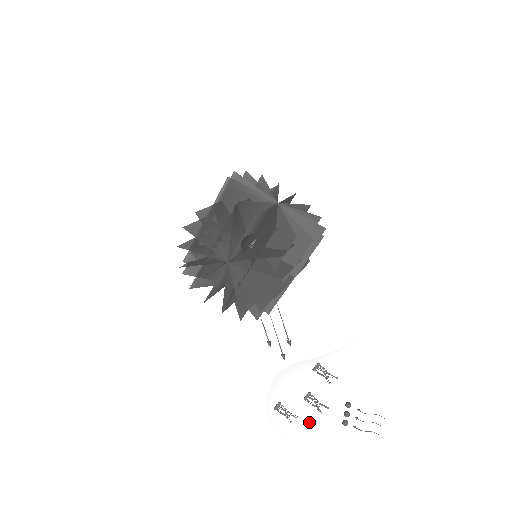
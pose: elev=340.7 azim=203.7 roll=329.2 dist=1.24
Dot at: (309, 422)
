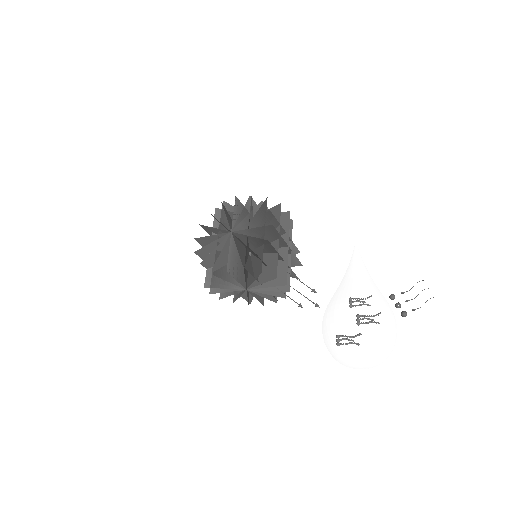
Dot at: (363, 305)
